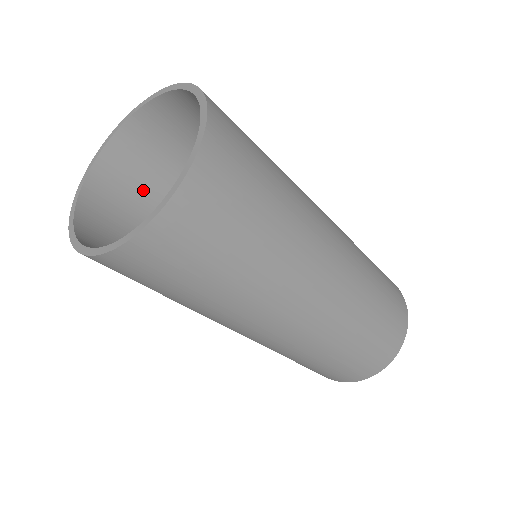
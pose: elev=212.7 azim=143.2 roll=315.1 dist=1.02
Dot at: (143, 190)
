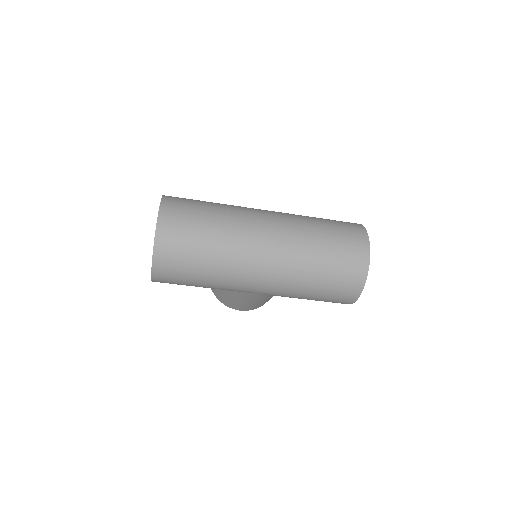
Dot at: occluded
